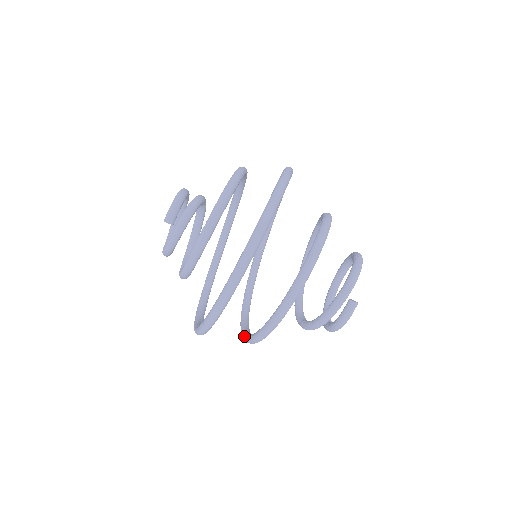
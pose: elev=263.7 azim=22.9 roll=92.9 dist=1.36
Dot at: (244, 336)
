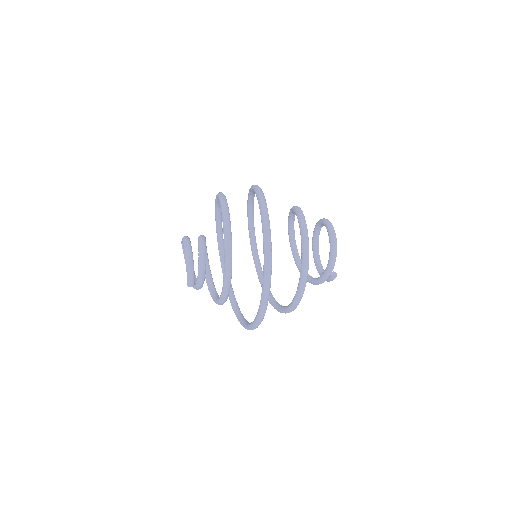
Dot at: occluded
